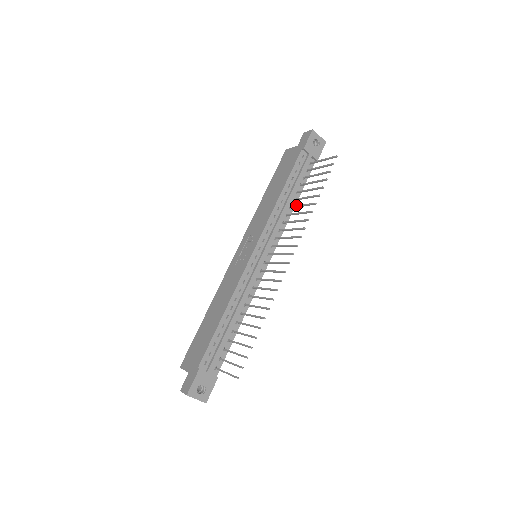
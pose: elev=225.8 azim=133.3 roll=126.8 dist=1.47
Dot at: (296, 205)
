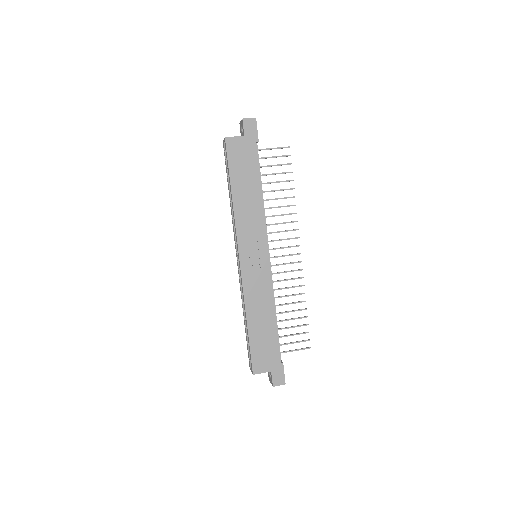
Dot at: (269, 199)
